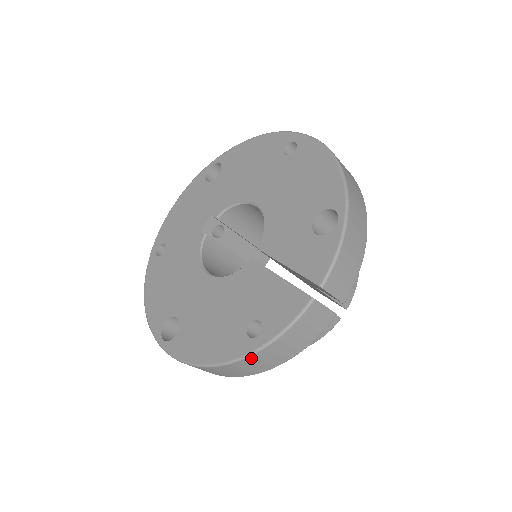
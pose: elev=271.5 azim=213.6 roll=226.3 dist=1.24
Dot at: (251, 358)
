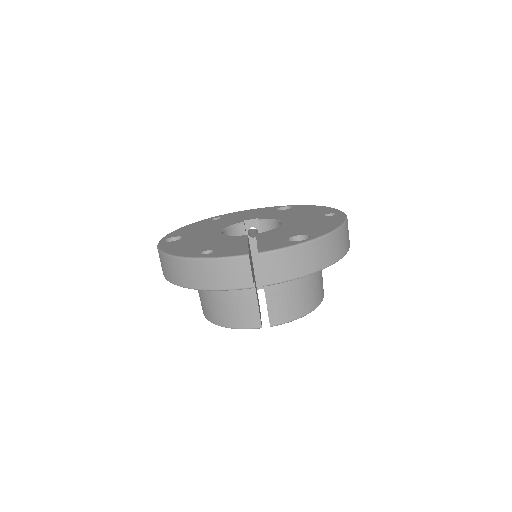
Dot at: (189, 262)
